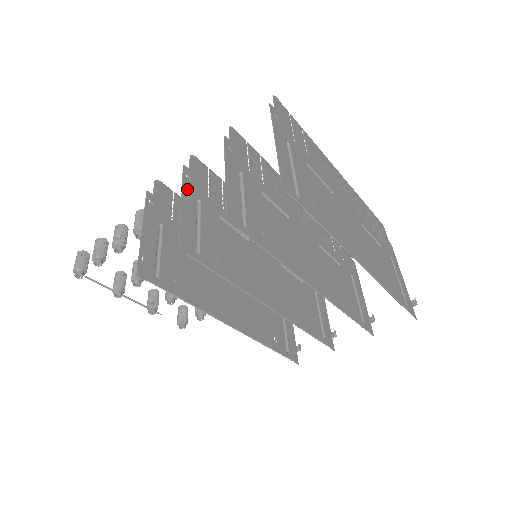
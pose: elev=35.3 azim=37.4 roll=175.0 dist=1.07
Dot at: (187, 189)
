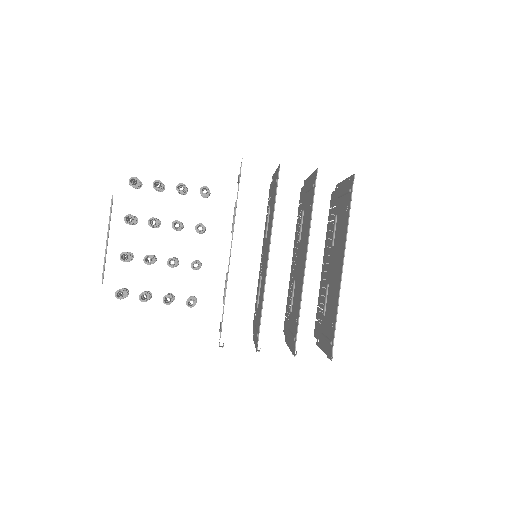
Dot at: occluded
